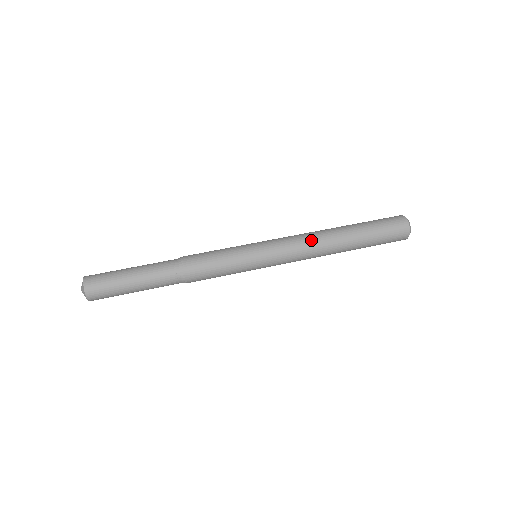
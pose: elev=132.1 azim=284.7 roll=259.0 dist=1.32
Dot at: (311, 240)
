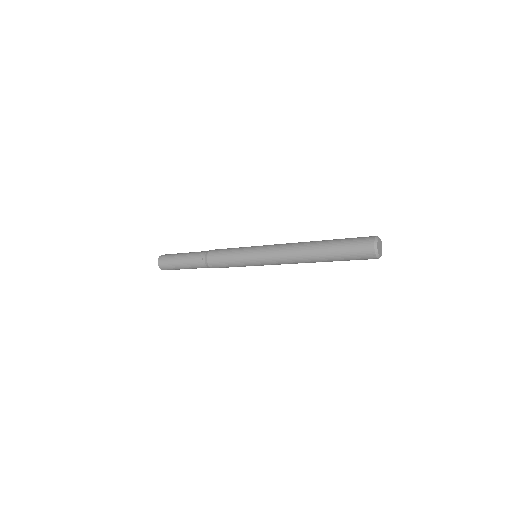
Dot at: (293, 243)
